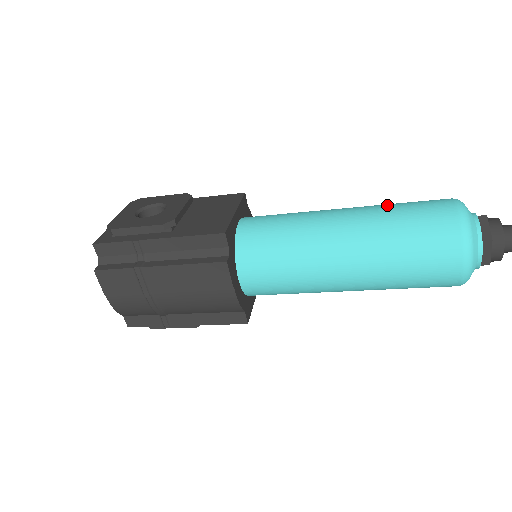
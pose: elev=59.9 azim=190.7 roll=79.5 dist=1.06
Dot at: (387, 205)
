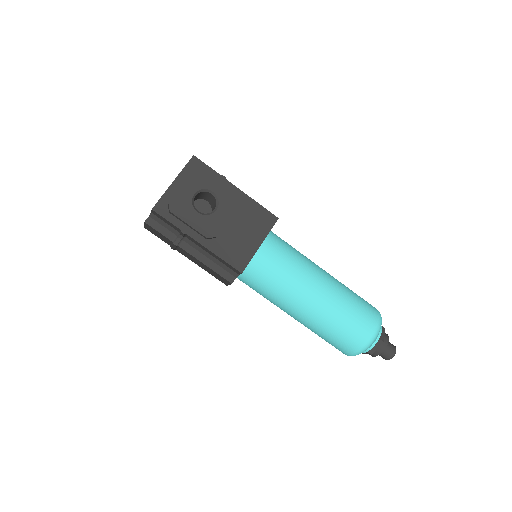
Dot at: (345, 303)
